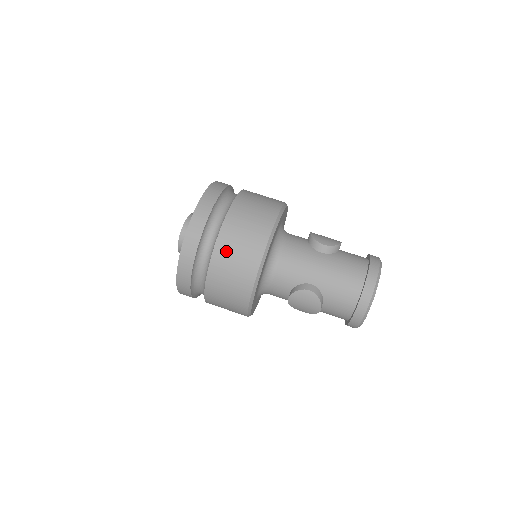
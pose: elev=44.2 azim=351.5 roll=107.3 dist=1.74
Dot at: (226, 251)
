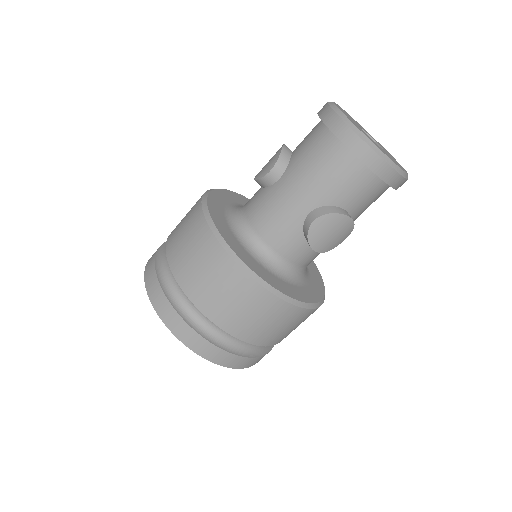
Dot at: (209, 300)
